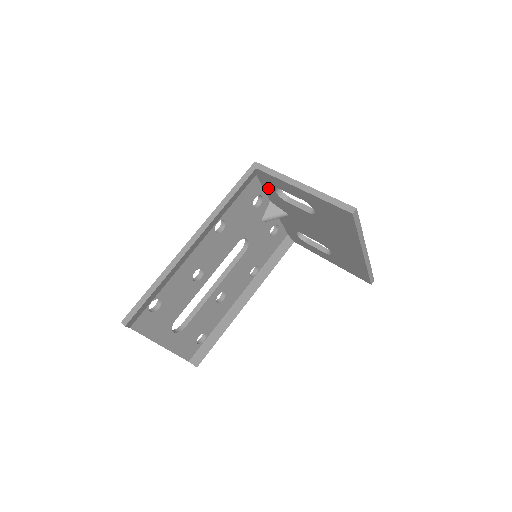
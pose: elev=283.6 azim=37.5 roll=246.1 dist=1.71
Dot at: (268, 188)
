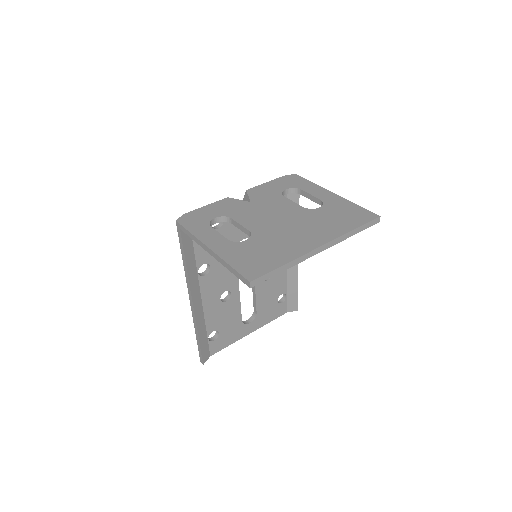
Dot at: occluded
